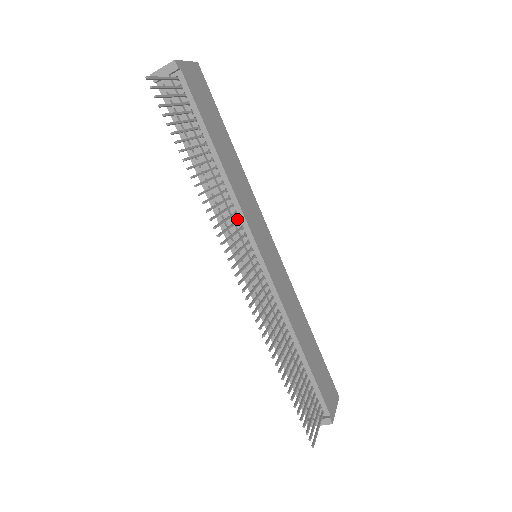
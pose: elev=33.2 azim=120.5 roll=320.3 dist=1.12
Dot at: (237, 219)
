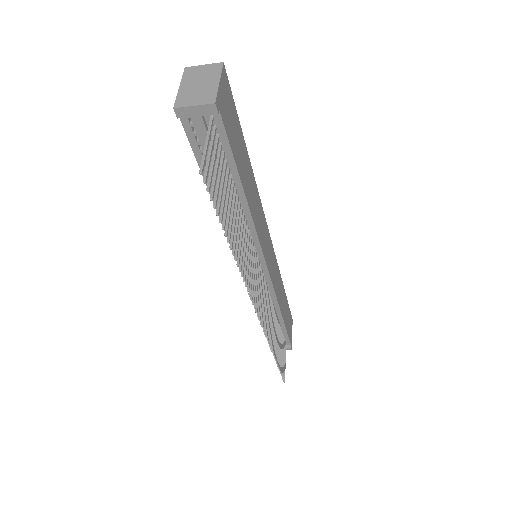
Dot at: occluded
